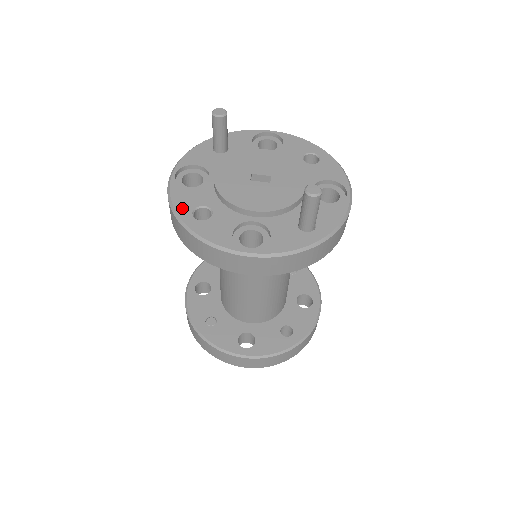
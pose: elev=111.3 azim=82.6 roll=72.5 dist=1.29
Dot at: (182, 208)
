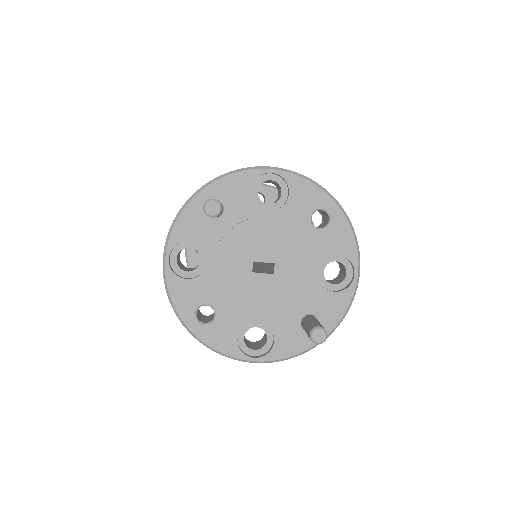
Dot at: (184, 310)
